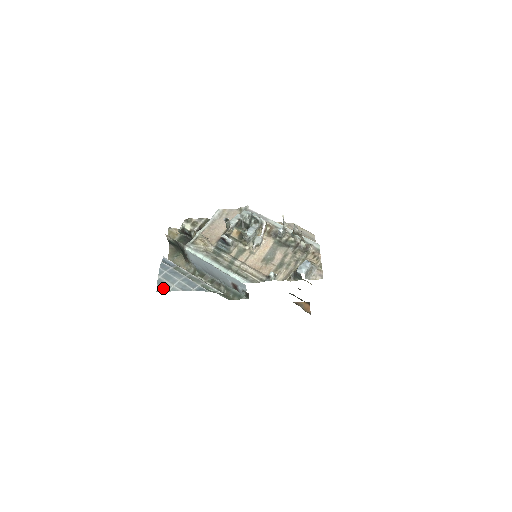
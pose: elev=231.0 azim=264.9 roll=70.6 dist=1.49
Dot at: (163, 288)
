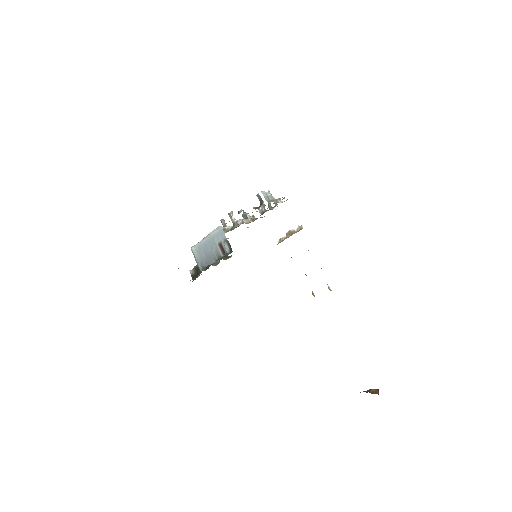
Dot at: occluded
